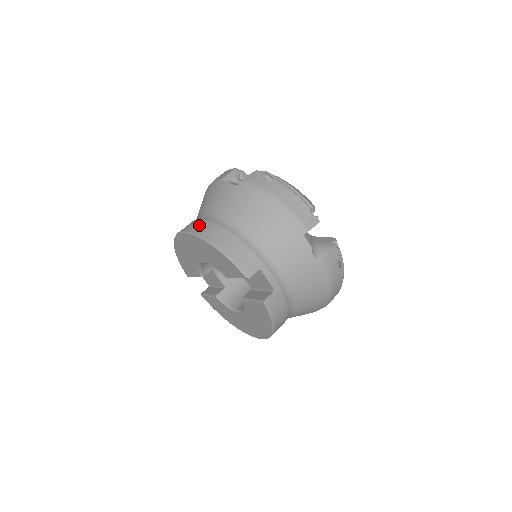
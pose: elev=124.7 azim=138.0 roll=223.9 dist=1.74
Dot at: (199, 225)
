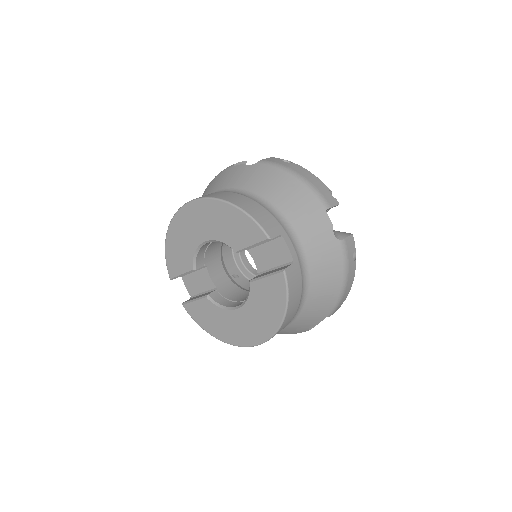
Dot at: (211, 194)
